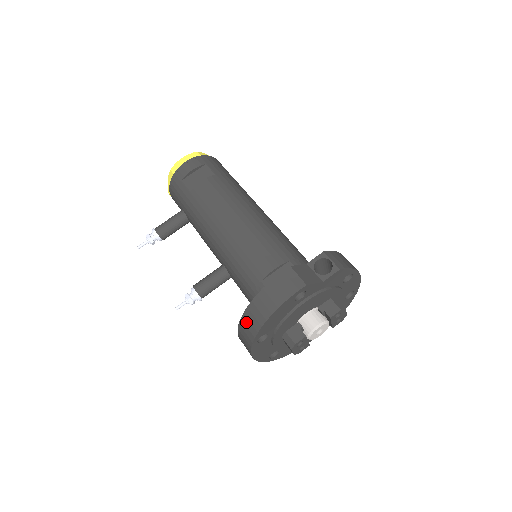
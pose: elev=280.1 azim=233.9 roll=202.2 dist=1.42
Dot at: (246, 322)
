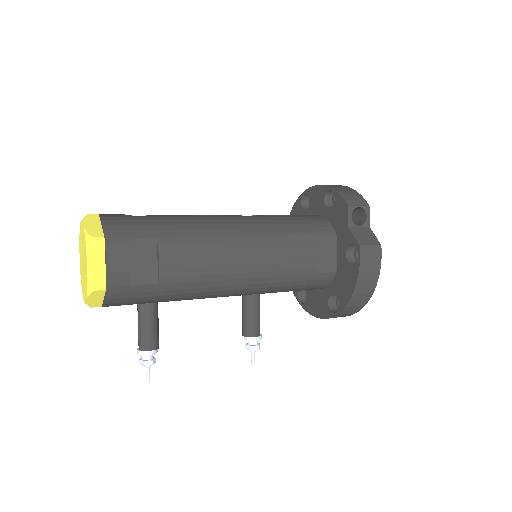
Dot at: (349, 309)
